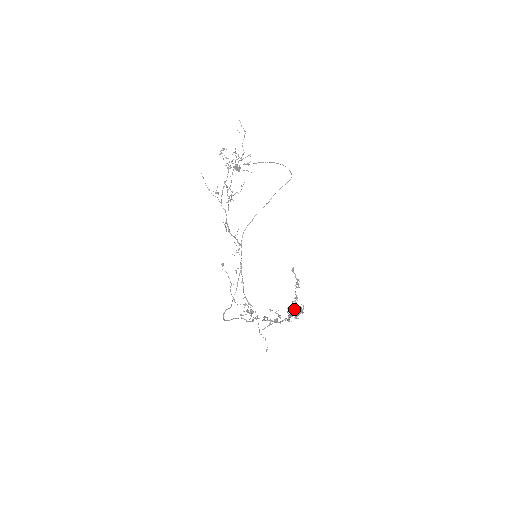
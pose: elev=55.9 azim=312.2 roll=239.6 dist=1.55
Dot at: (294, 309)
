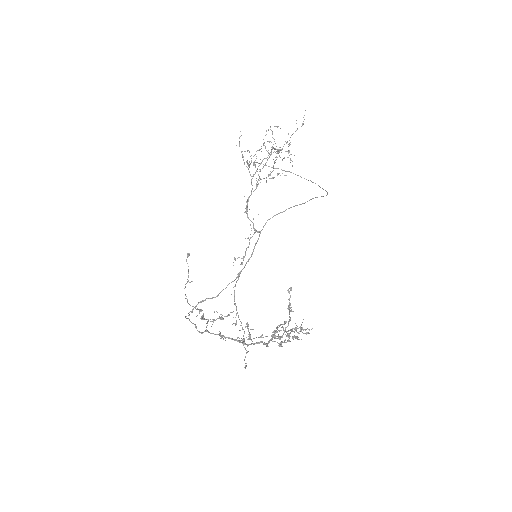
Dot at: (296, 330)
